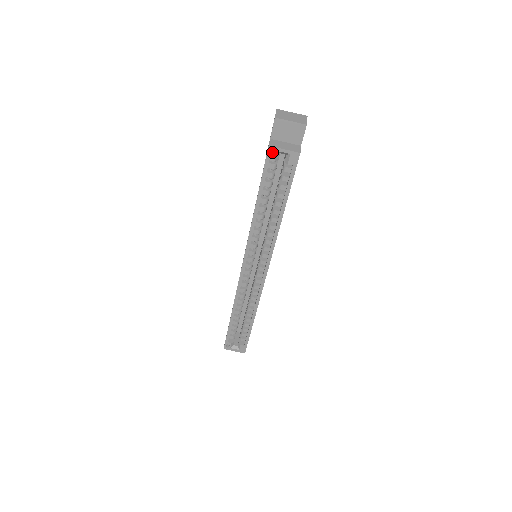
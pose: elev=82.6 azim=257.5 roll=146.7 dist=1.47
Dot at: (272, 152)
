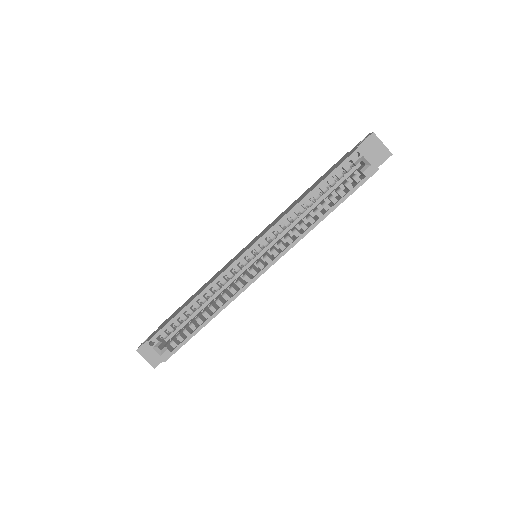
Dot at: (354, 156)
